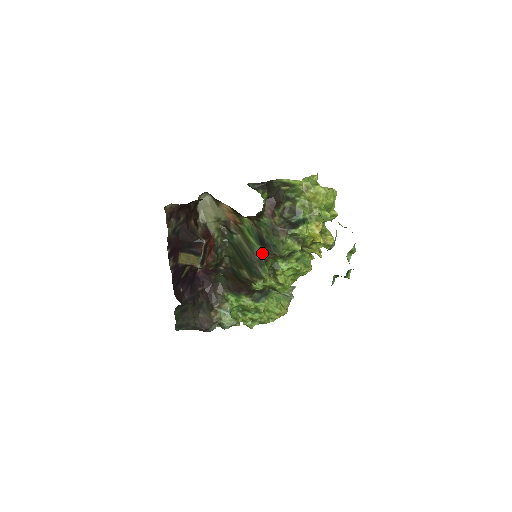
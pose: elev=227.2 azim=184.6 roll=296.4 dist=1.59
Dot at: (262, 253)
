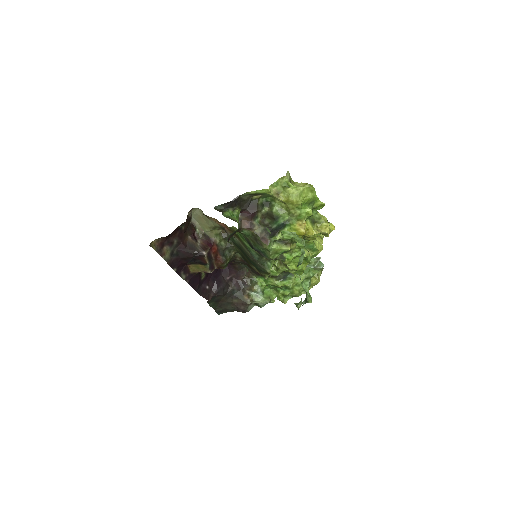
Dot at: (259, 255)
